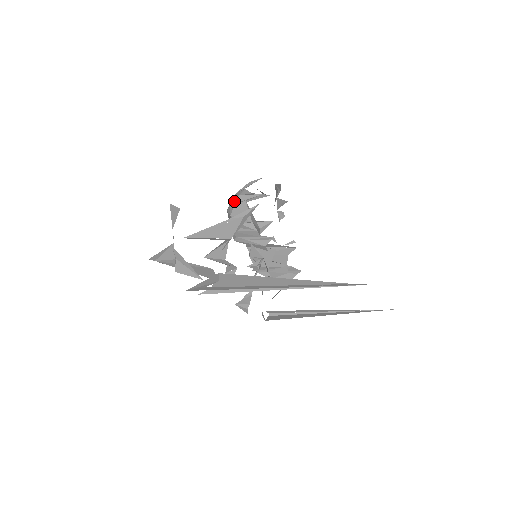
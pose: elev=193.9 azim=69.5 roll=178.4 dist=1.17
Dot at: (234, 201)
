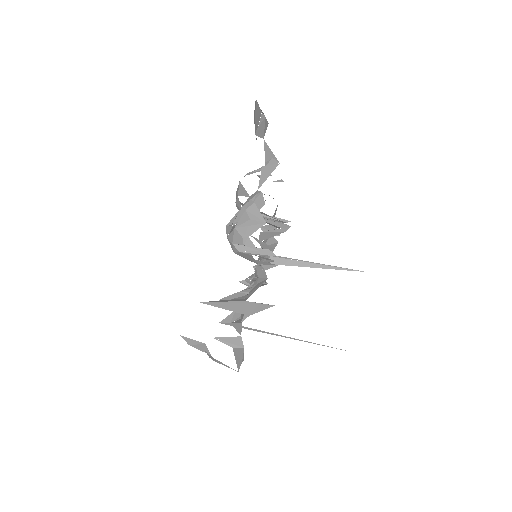
Dot at: (237, 244)
